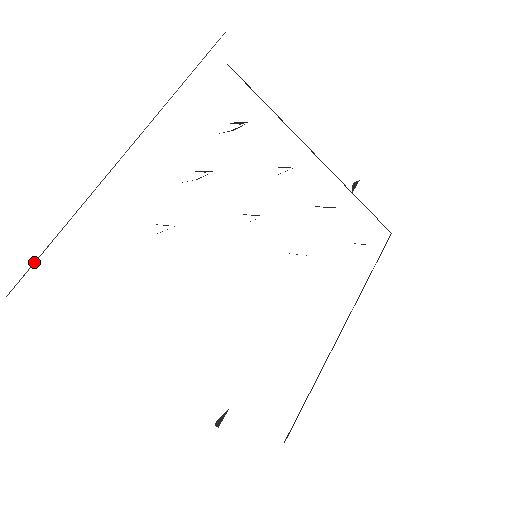
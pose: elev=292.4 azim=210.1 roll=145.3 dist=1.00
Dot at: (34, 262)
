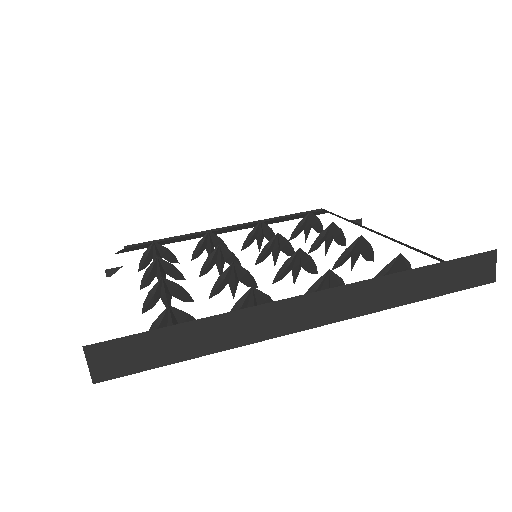
Dot at: occluded
